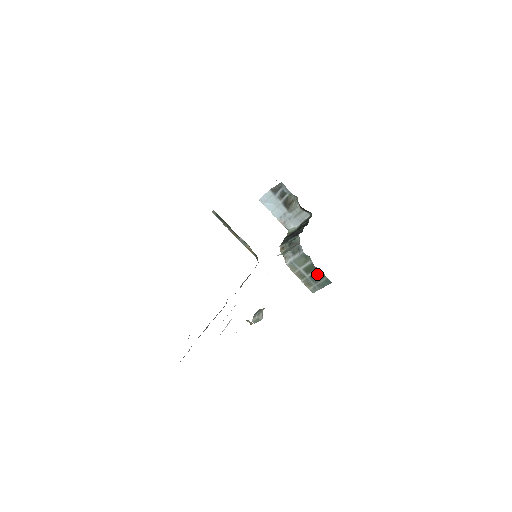
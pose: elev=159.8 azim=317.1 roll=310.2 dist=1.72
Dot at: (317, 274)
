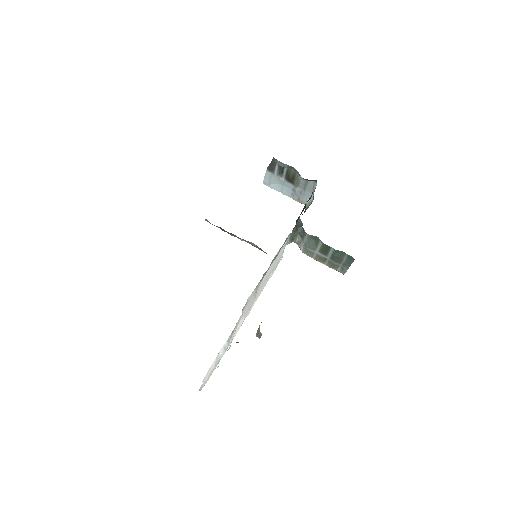
Dot at: (335, 253)
